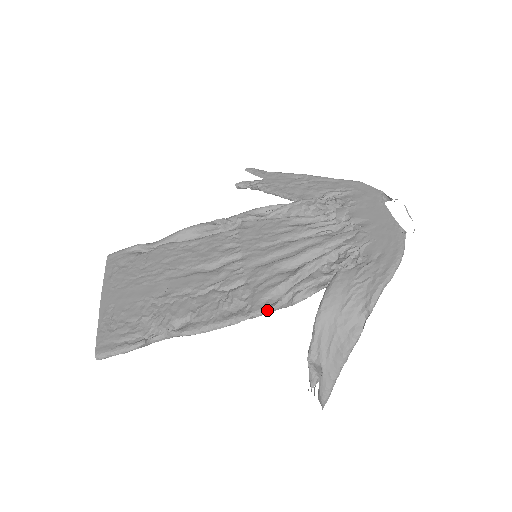
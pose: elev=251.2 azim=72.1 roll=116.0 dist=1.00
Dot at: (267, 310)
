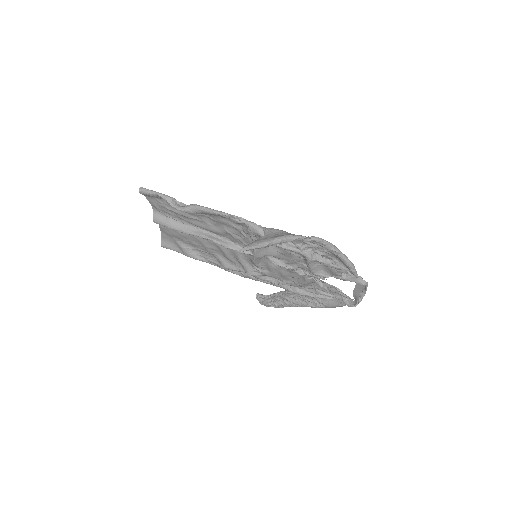
Dot at: (254, 223)
